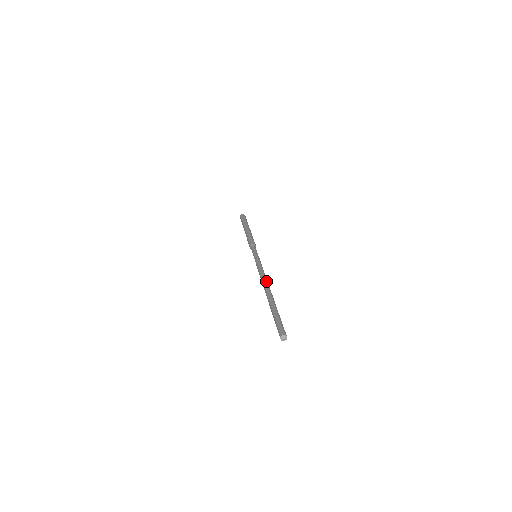
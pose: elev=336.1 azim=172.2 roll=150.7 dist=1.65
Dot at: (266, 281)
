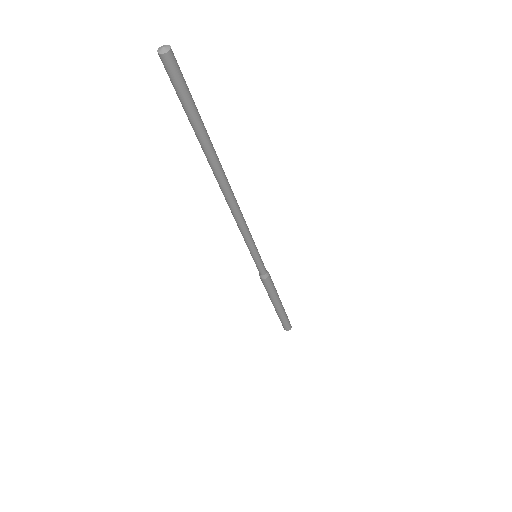
Dot at: occluded
